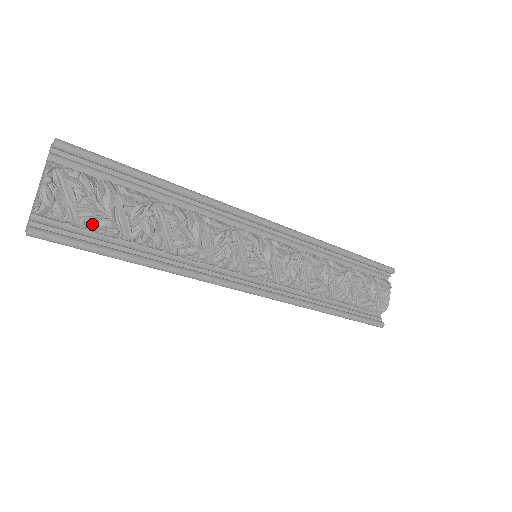
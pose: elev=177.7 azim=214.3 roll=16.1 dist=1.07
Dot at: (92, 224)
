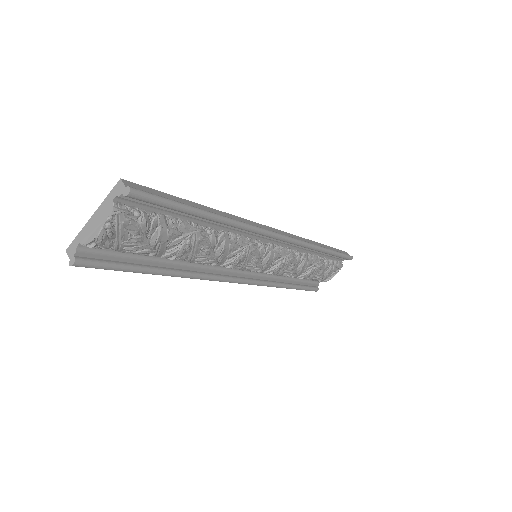
Dot at: (133, 251)
